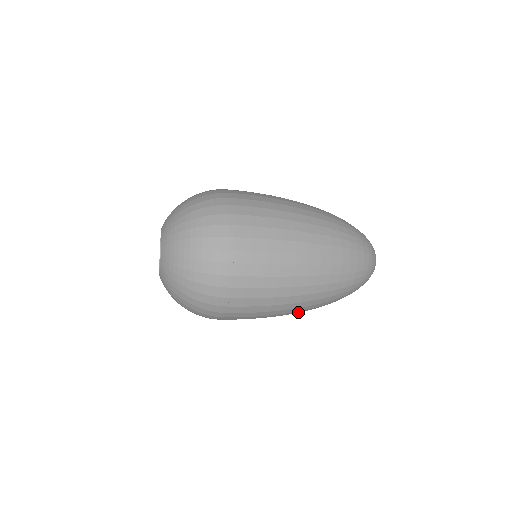
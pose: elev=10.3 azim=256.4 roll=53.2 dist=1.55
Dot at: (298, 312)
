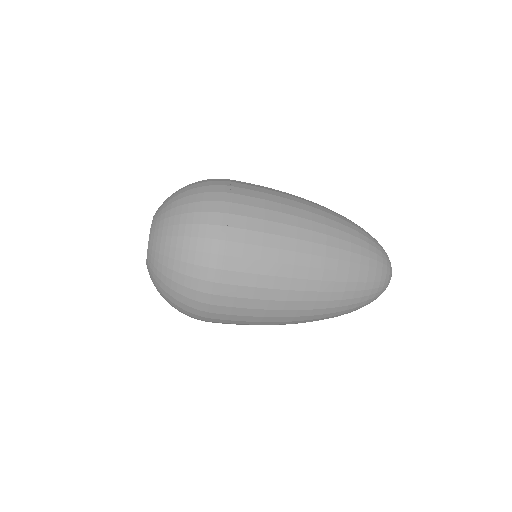
Dot at: (310, 300)
